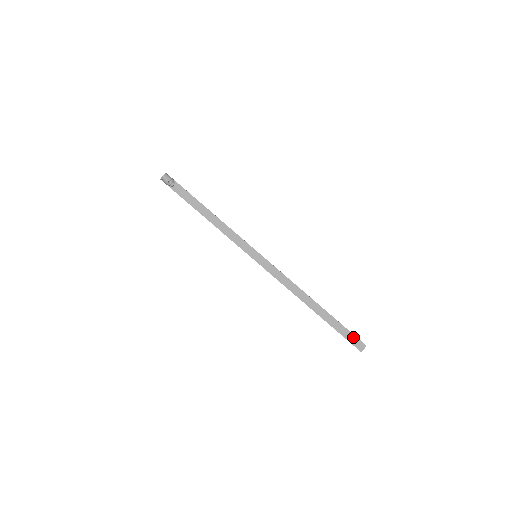
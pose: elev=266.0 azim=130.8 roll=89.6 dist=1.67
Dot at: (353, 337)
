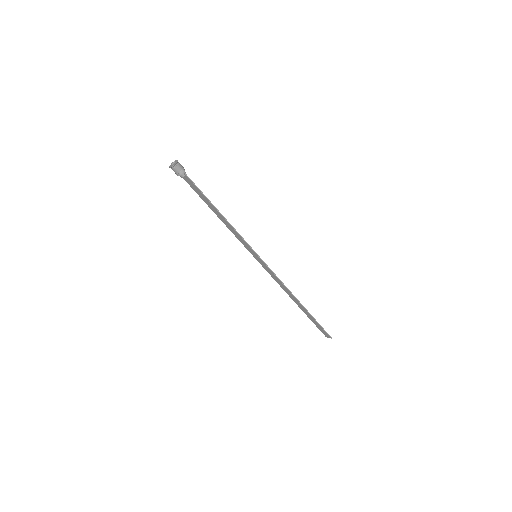
Dot at: (323, 330)
